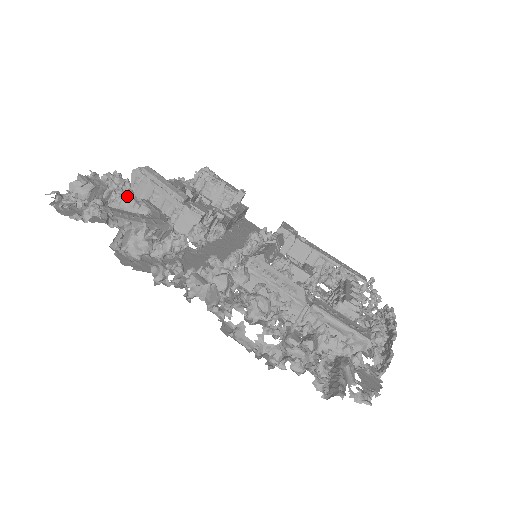
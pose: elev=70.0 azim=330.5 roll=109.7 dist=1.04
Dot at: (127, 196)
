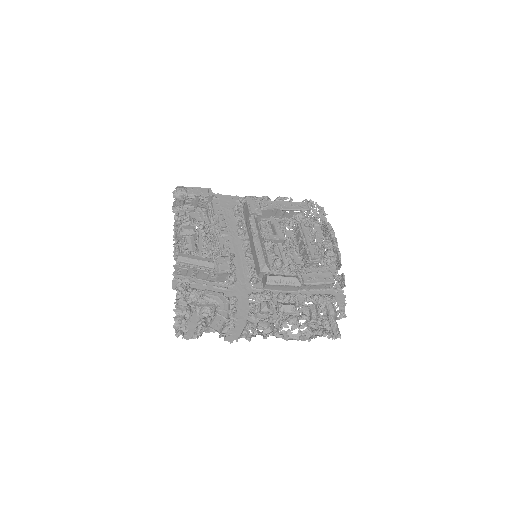
Dot at: (196, 297)
